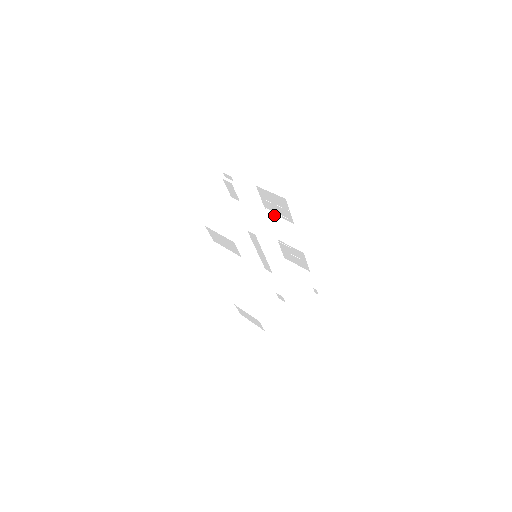
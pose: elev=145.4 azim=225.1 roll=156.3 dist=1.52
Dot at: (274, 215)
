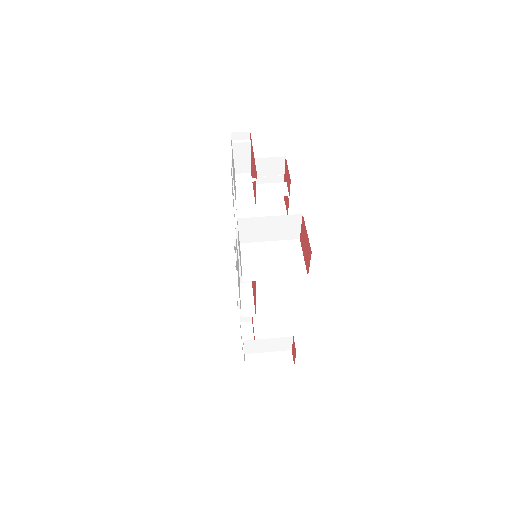
Dot at: (275, 185)
